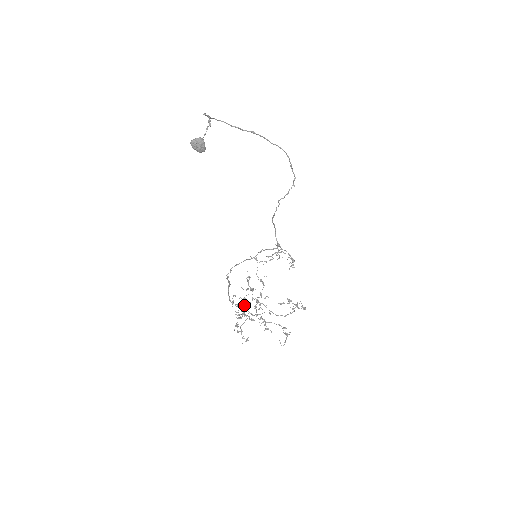
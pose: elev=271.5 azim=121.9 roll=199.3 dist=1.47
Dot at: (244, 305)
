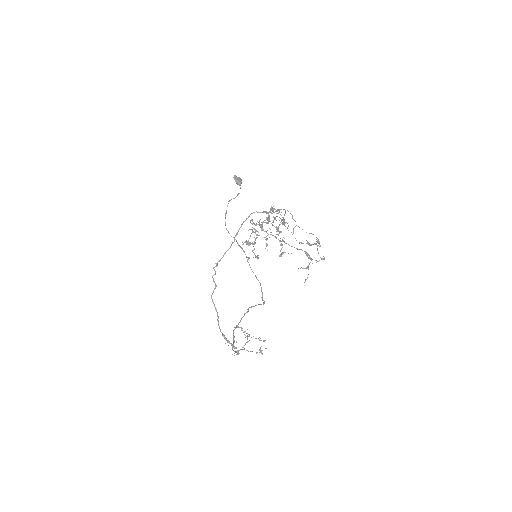
Dot at: occluded
